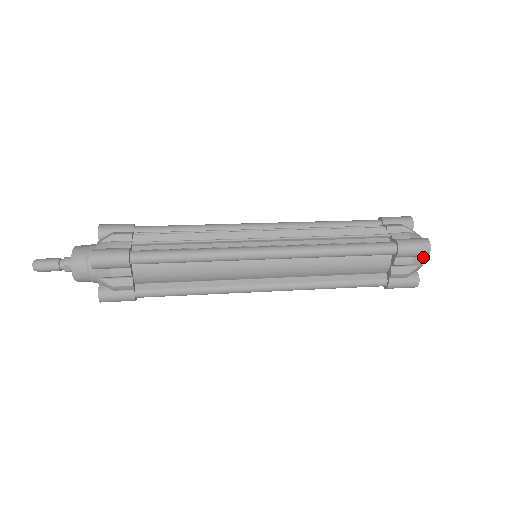
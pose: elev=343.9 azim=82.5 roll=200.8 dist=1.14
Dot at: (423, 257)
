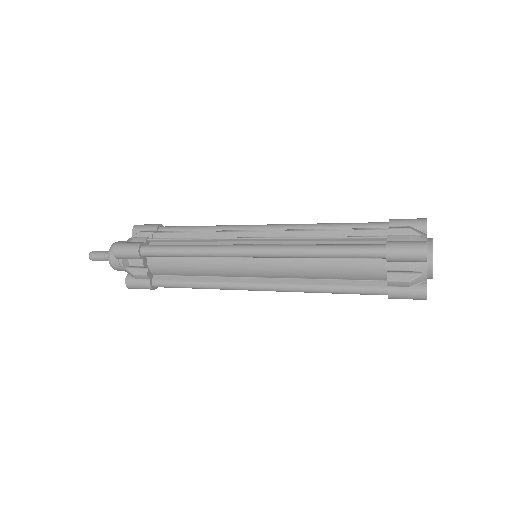
Dot at: (430, 264)
